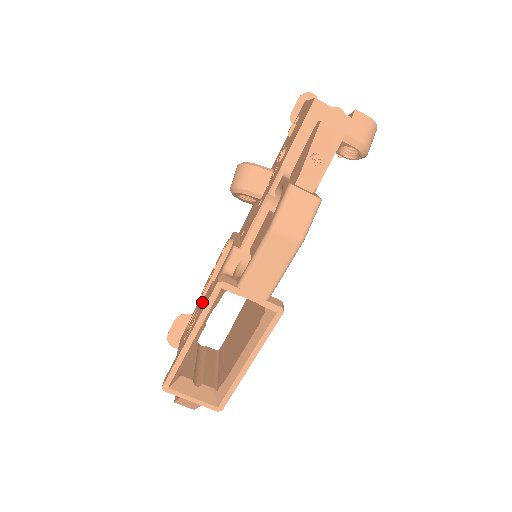
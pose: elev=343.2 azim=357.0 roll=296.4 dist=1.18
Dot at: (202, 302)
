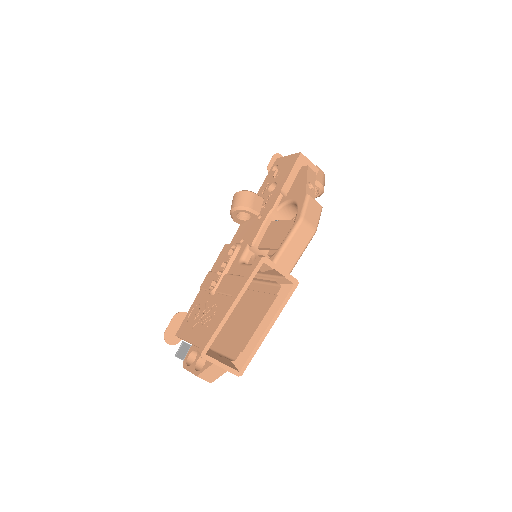
Dot at: (218, 289)
